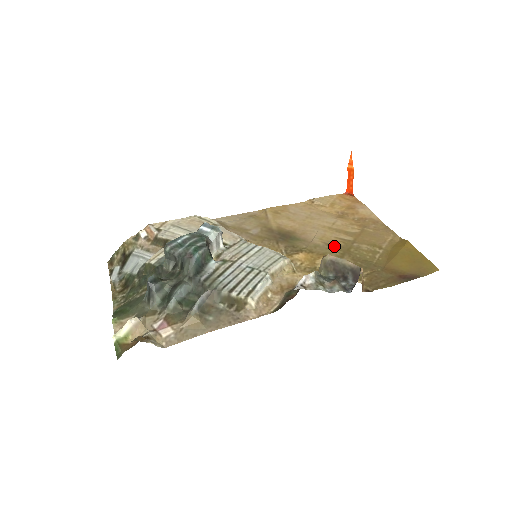
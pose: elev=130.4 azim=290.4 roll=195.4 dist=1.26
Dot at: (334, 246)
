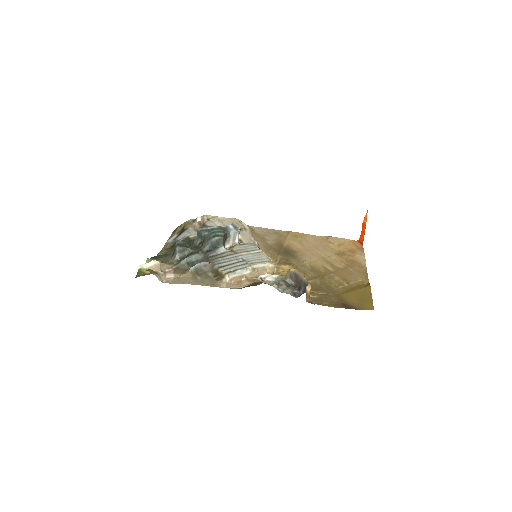
Dot at: (316, 270)
